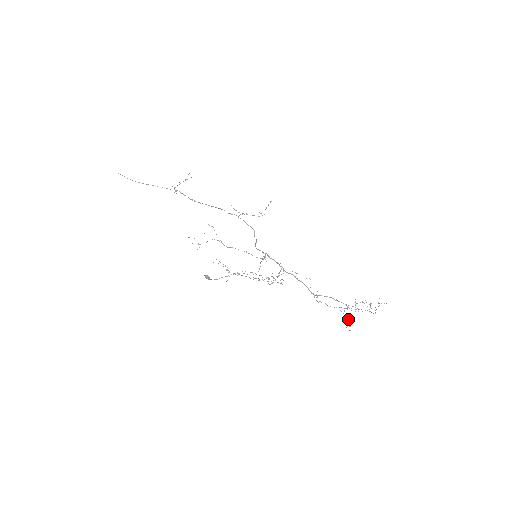
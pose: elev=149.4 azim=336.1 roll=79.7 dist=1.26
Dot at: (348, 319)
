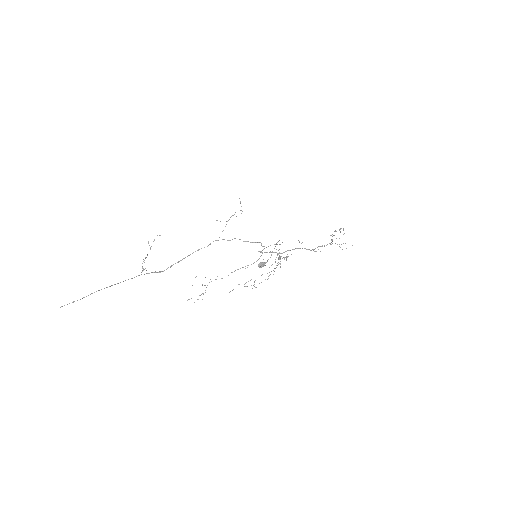
Dot at: occluded
